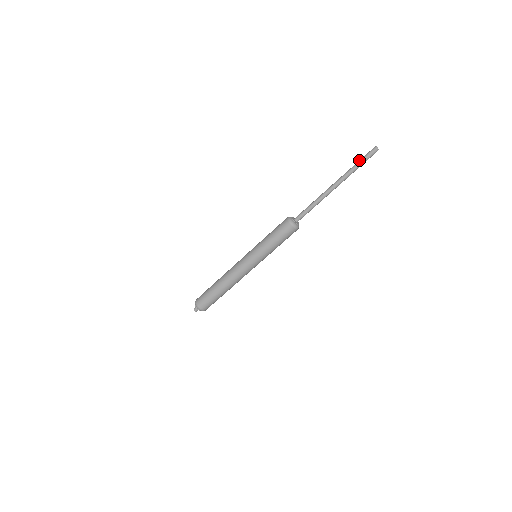
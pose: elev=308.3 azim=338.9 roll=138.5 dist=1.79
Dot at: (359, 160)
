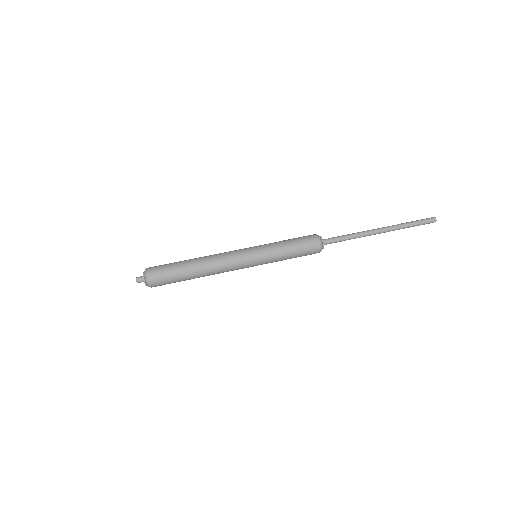
Dot at: occluded
